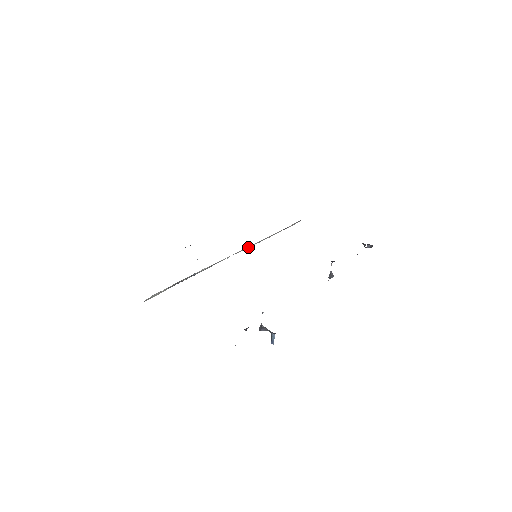
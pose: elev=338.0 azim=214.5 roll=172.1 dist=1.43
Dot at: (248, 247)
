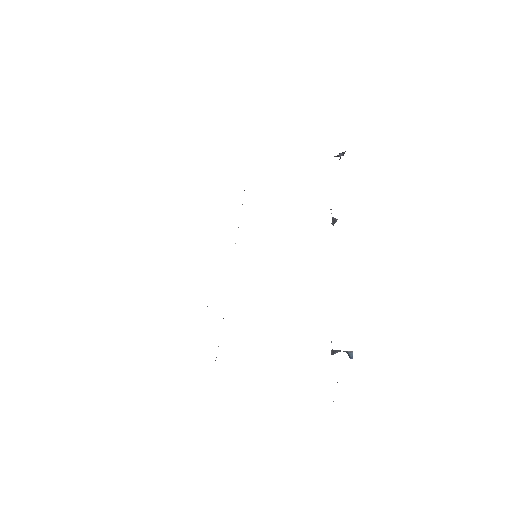
Dot at: occluded
